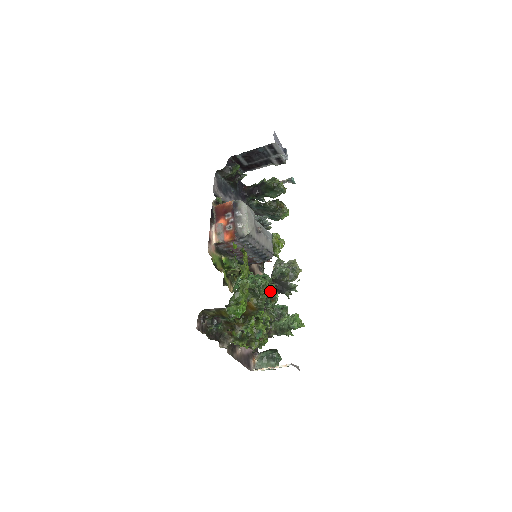
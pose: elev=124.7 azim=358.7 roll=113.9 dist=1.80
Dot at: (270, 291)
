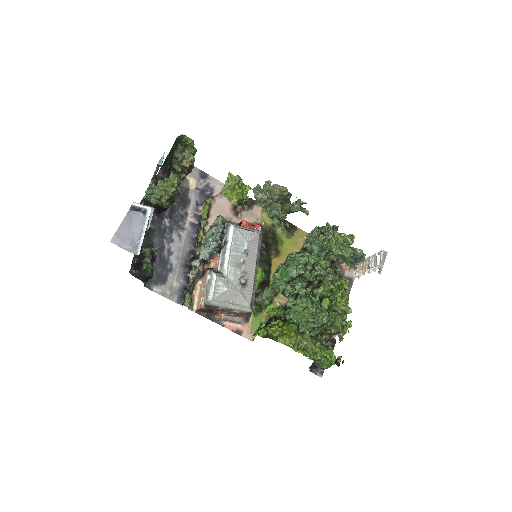
Dot at: (307, 274)
